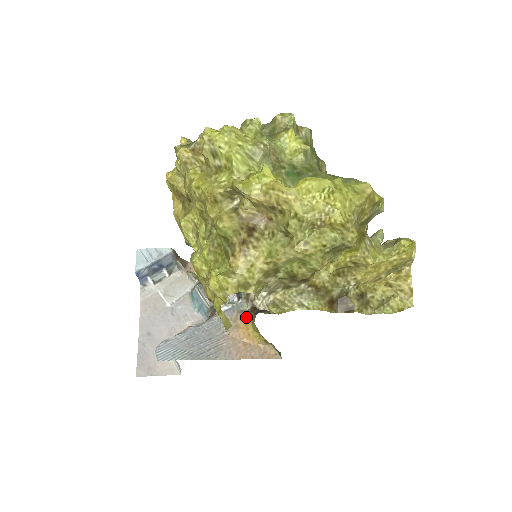
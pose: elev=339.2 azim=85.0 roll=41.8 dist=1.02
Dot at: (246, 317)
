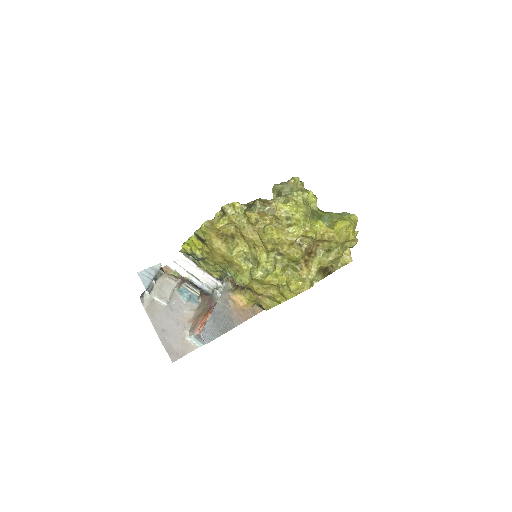
Dot at: (236, 293)
